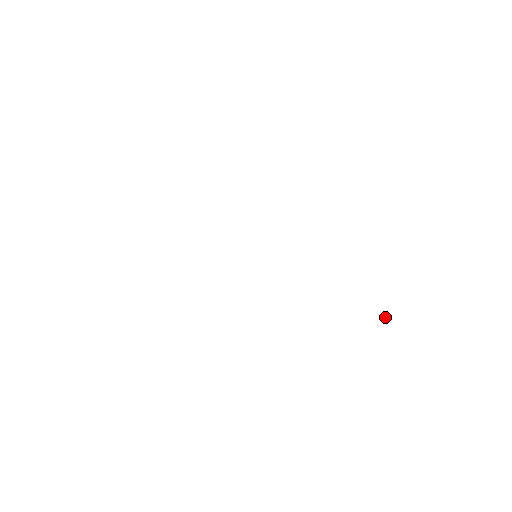
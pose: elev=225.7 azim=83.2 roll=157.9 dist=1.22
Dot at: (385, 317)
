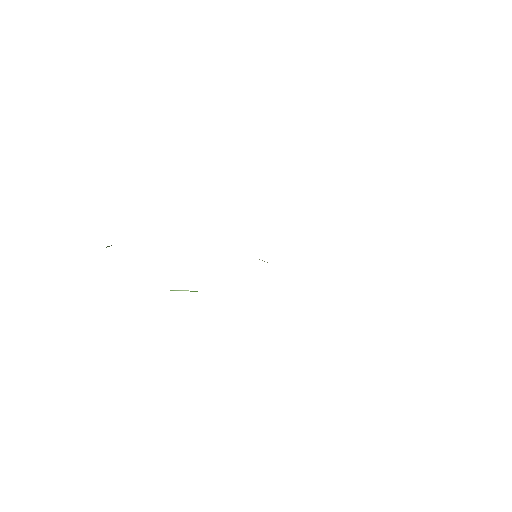
Dot at: occluded
